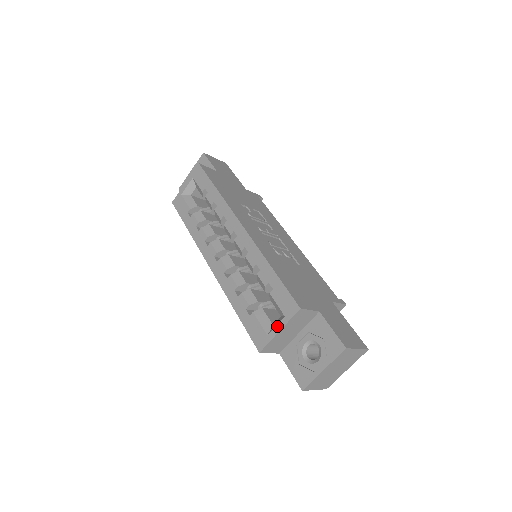
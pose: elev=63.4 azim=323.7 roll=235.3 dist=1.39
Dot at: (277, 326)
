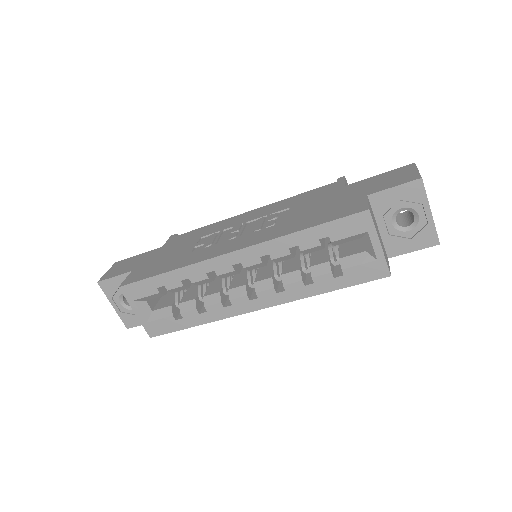
Dot at: (373, 245)
